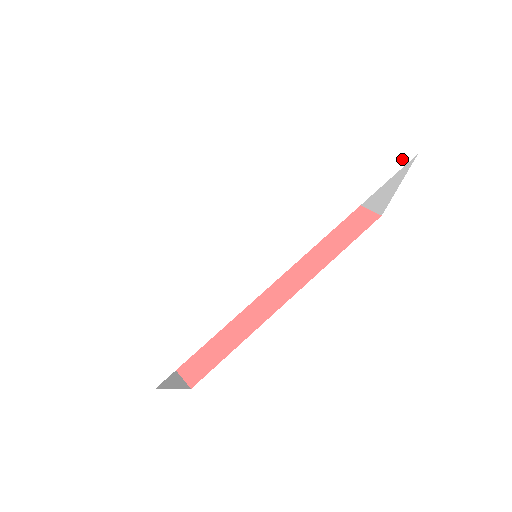
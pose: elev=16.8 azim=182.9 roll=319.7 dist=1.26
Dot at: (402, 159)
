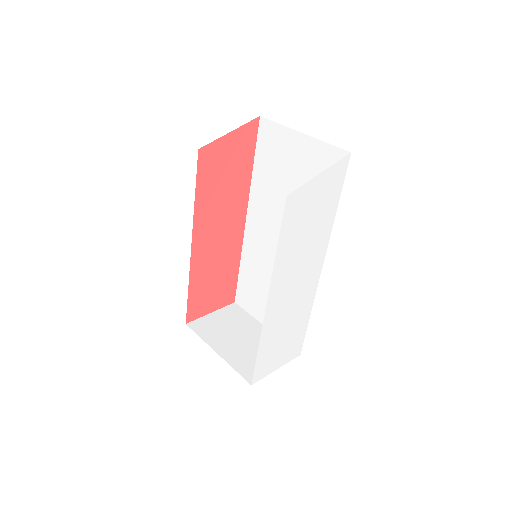
Dot at: (345, 166)
